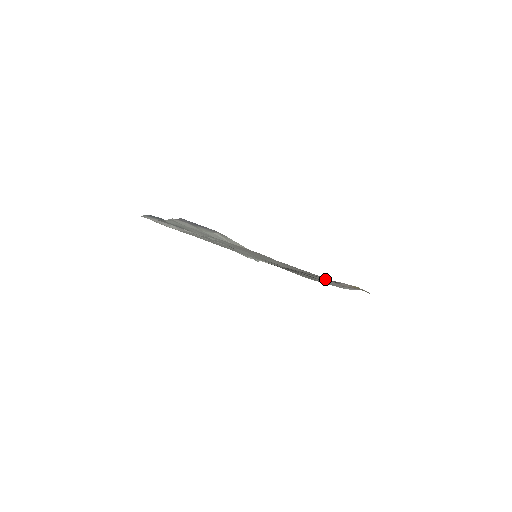
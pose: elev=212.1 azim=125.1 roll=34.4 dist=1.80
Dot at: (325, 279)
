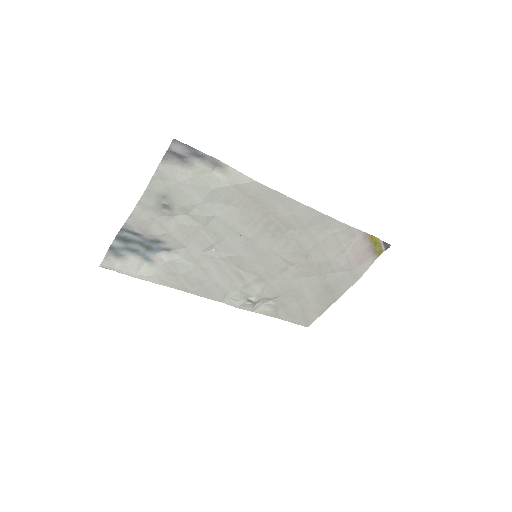
Dot at: (340, 240)
